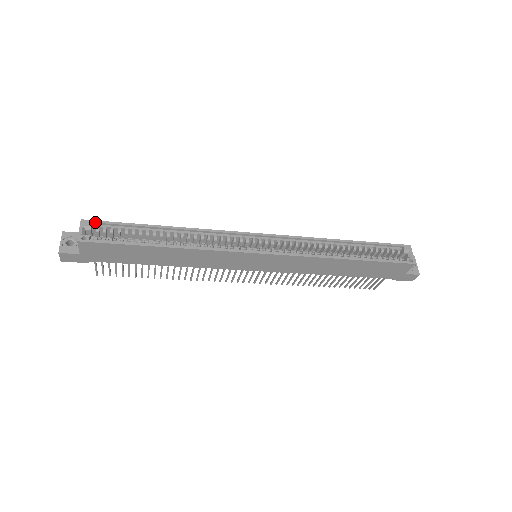
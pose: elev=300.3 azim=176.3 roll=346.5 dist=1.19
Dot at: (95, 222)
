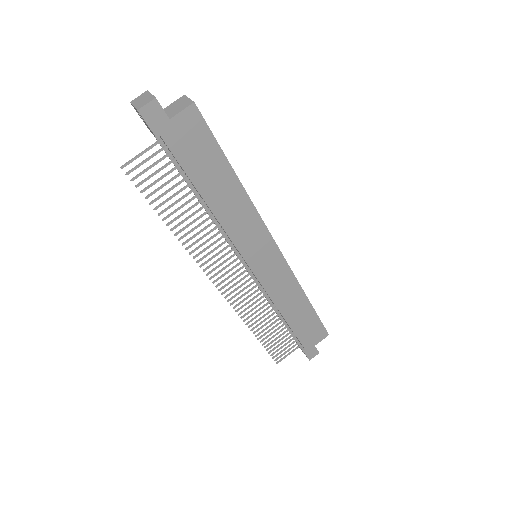
Dot at: occluded
